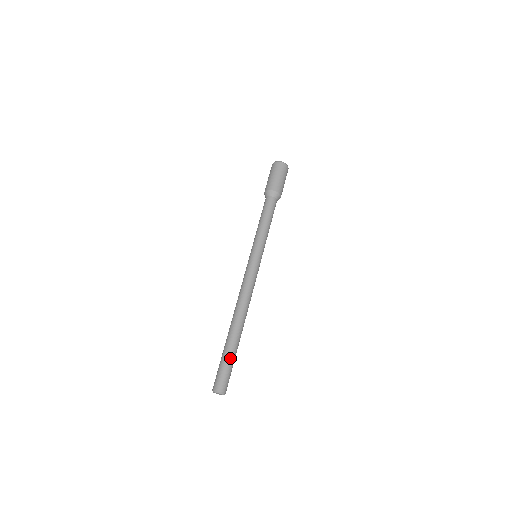
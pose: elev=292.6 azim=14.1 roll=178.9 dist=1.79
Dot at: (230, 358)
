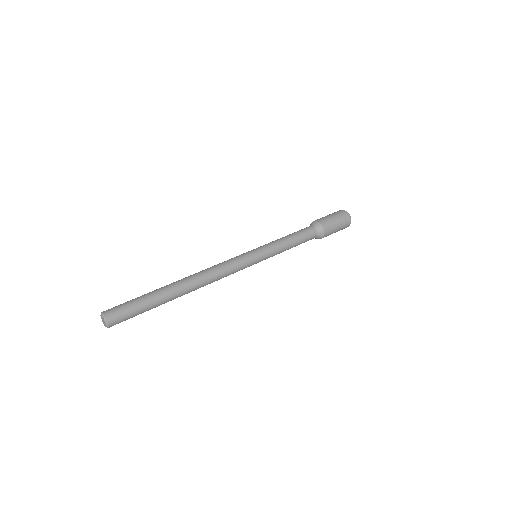
Dot at: (148, 306)
